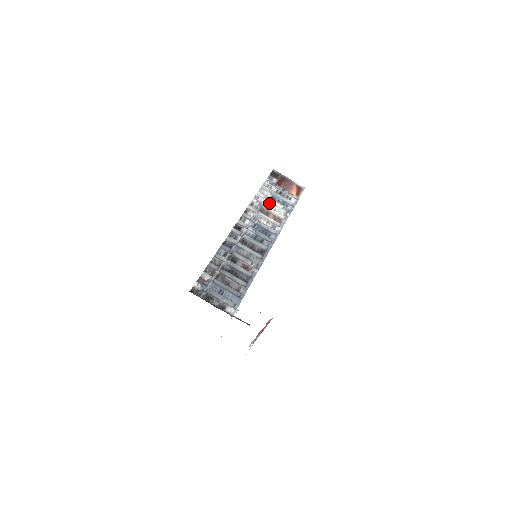
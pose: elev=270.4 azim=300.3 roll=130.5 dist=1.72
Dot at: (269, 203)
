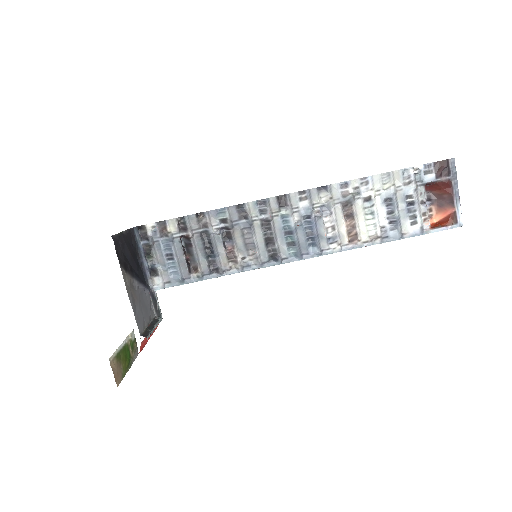
Dot at: (372, 204)
